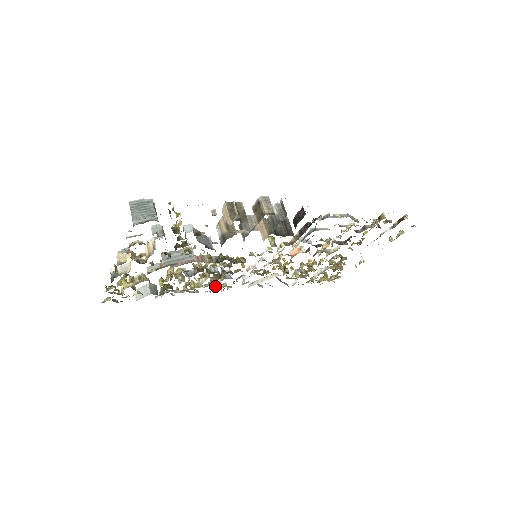
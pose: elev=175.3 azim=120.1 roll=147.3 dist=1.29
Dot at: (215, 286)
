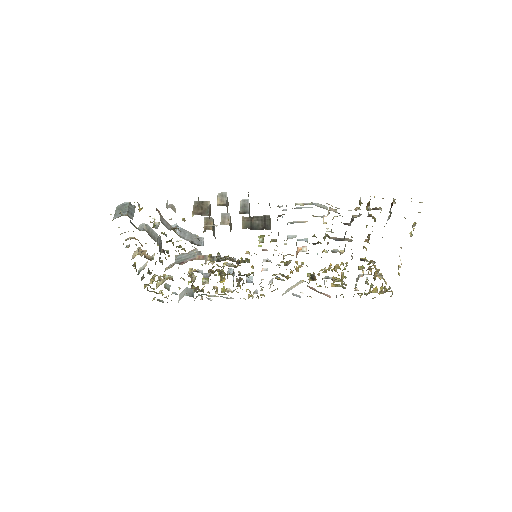
Dot at: (251, 294)
